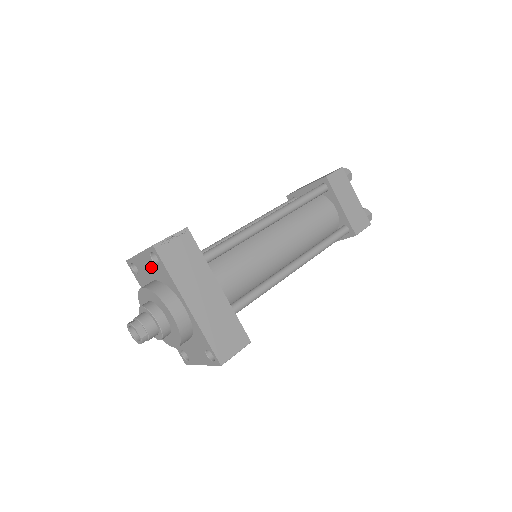
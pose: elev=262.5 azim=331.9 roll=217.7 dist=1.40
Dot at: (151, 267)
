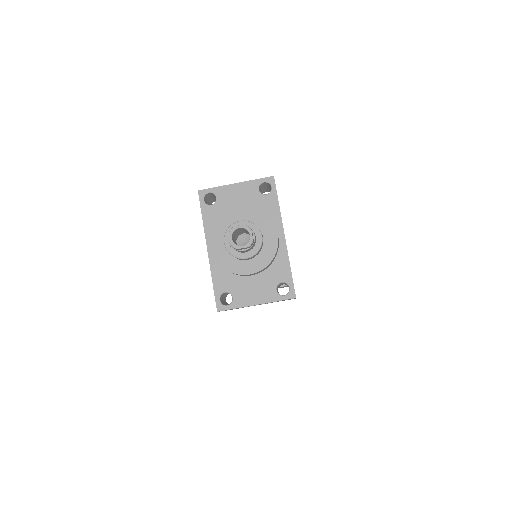
Dot at: (250, 197)
